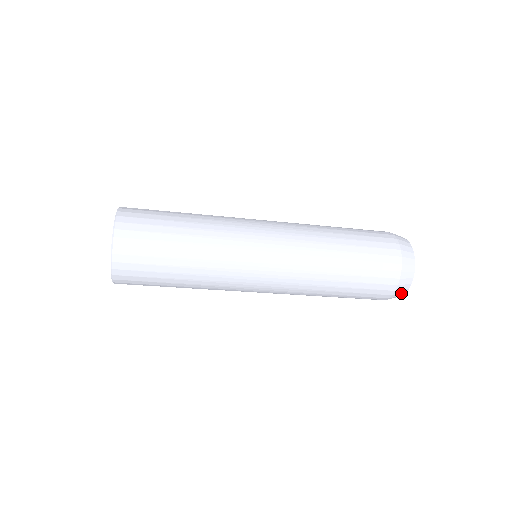
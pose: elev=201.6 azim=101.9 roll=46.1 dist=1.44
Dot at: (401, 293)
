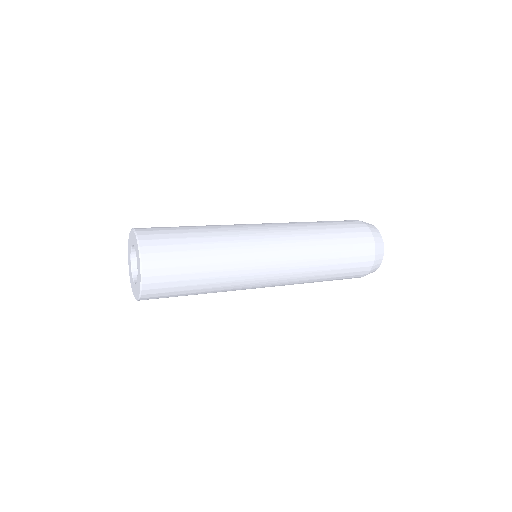
Dot at: occluded
